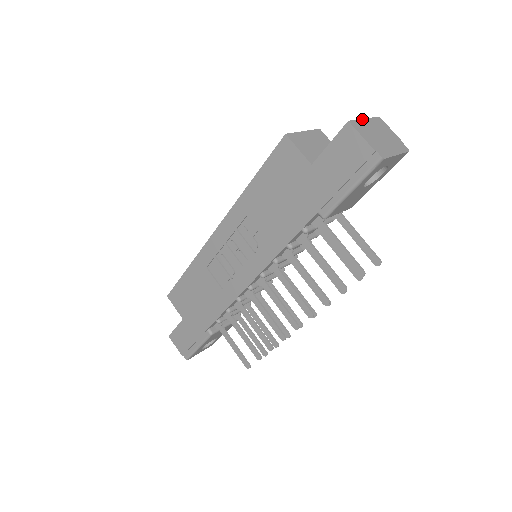
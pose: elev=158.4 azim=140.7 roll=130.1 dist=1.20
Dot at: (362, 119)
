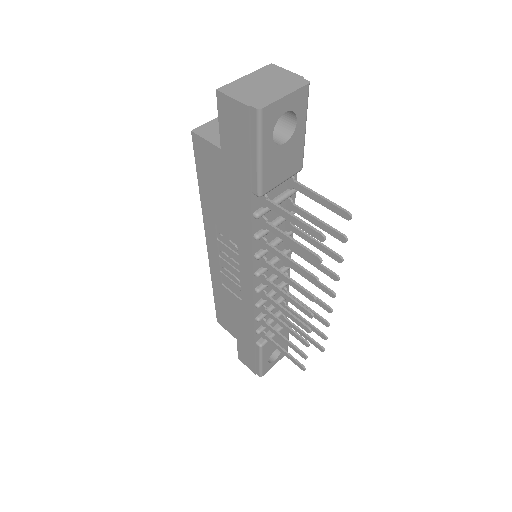
Dot at: (240, 78)
